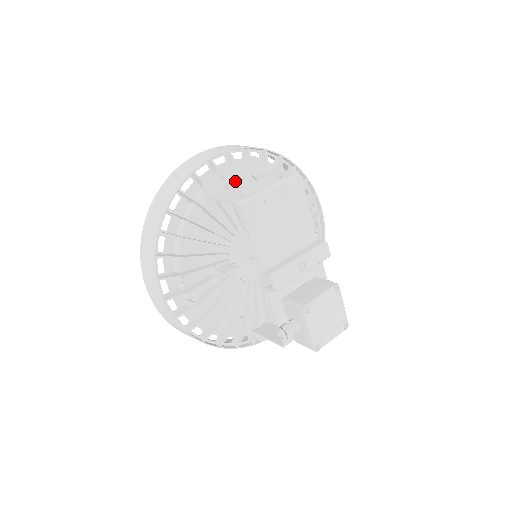
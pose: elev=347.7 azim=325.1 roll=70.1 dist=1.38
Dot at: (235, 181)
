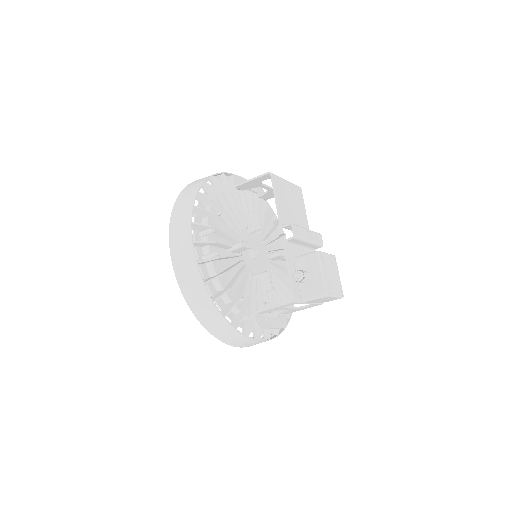
Dot at: occluded
